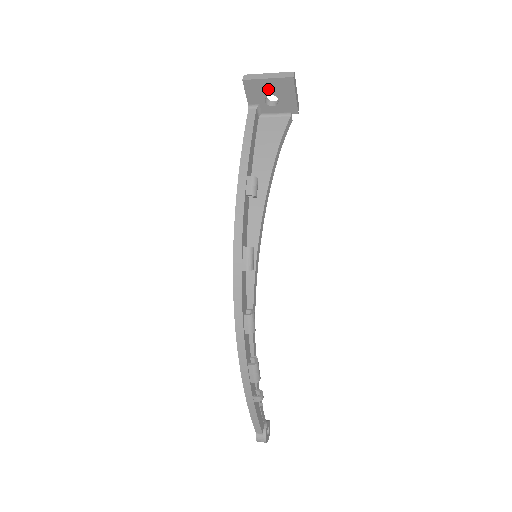
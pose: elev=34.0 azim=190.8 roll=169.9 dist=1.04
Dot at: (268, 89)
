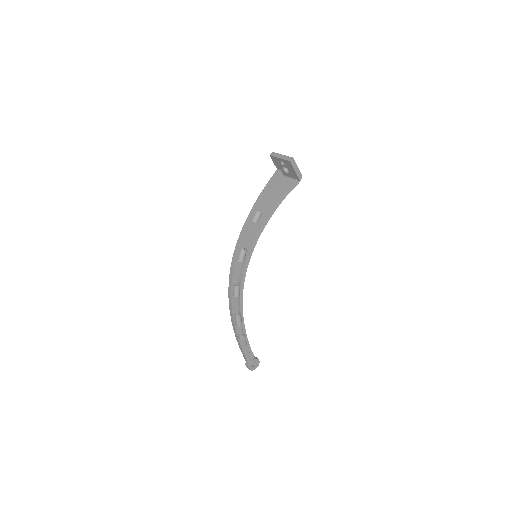
Dot at: (283, 163)
